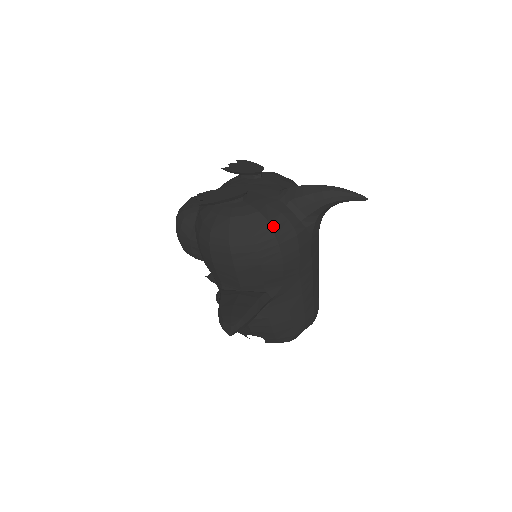
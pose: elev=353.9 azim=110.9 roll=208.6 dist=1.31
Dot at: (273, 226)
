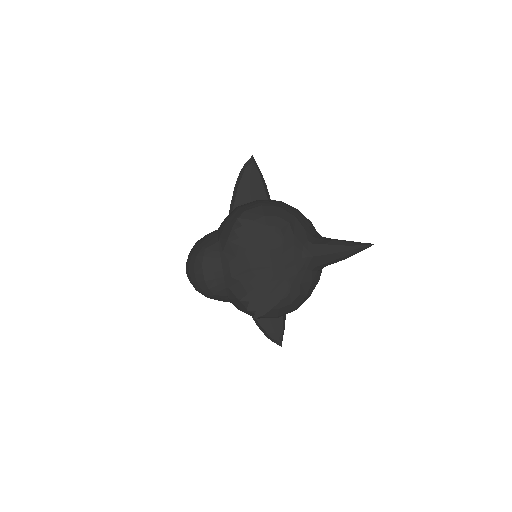
Dot at: (309, 295)
